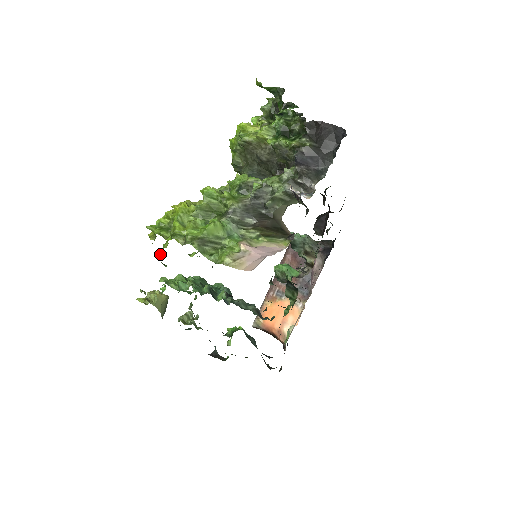
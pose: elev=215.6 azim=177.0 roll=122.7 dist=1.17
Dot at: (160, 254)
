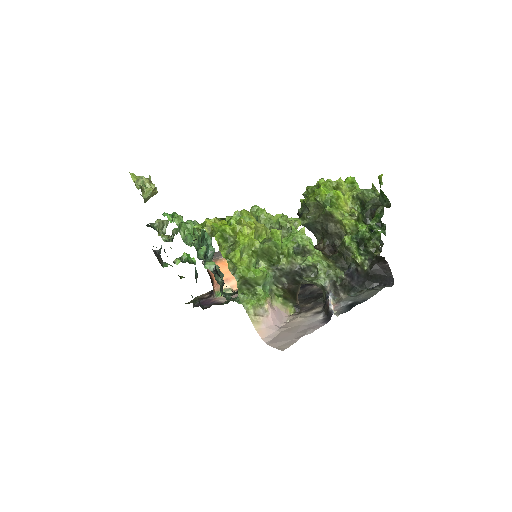
Dot at: (200, 232)
